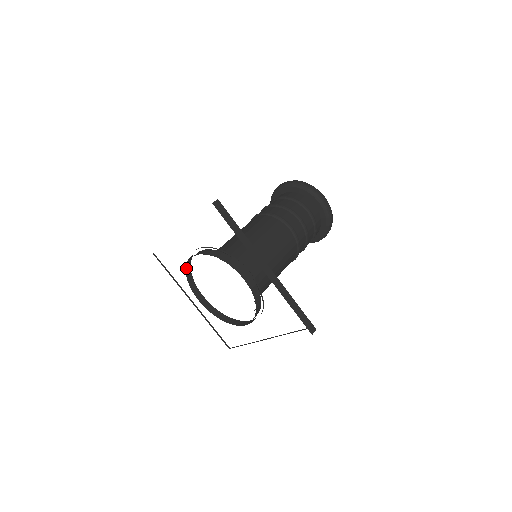
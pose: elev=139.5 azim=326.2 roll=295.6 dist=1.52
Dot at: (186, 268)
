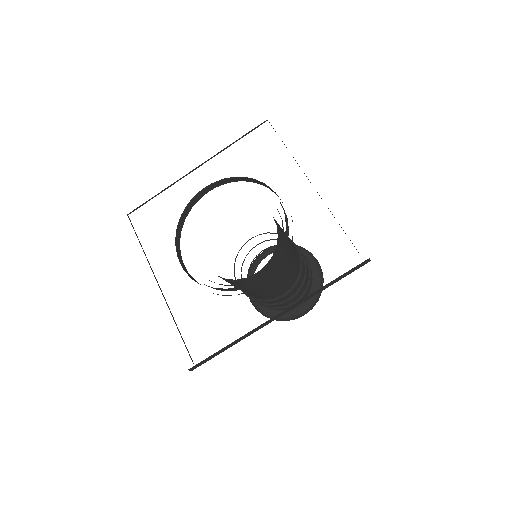
Dot at: (182, 213)
